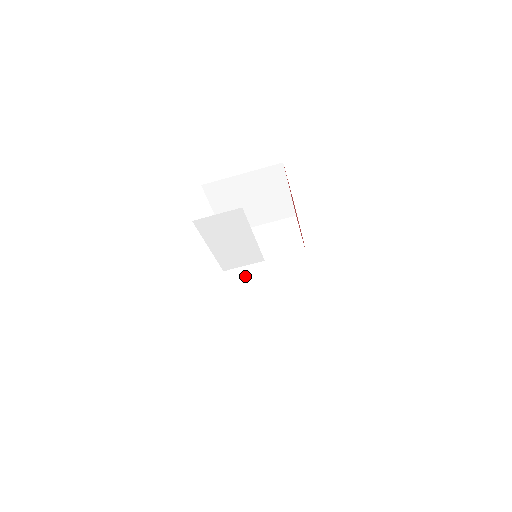
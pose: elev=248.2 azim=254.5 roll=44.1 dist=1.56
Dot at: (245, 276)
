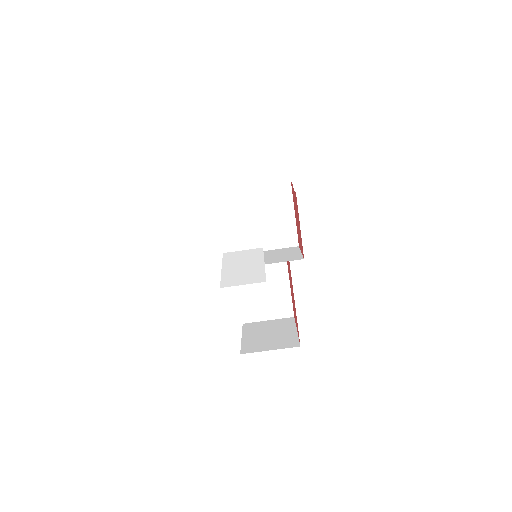
Dot at: (242, 255)
